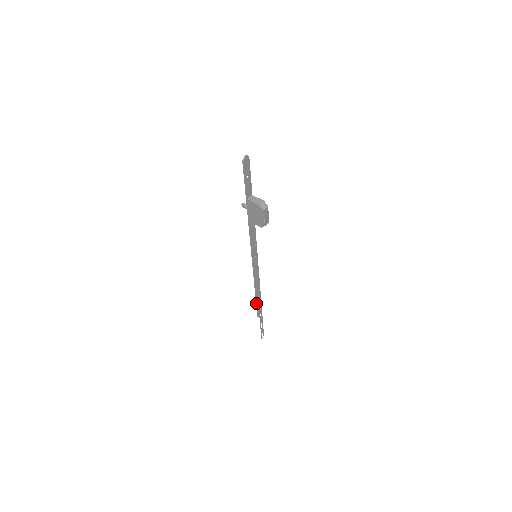
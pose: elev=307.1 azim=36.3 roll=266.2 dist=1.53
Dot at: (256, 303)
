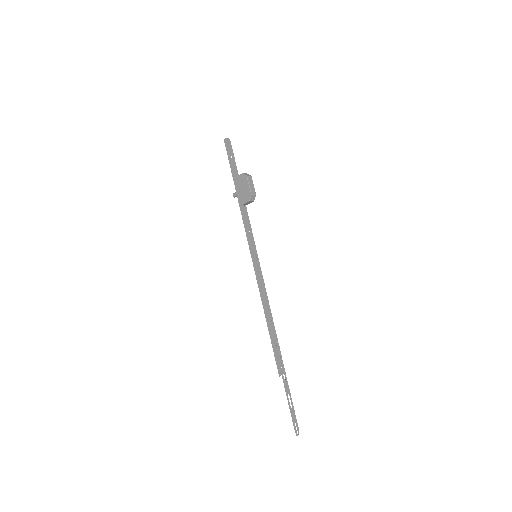
Dot at: (272, 344)
